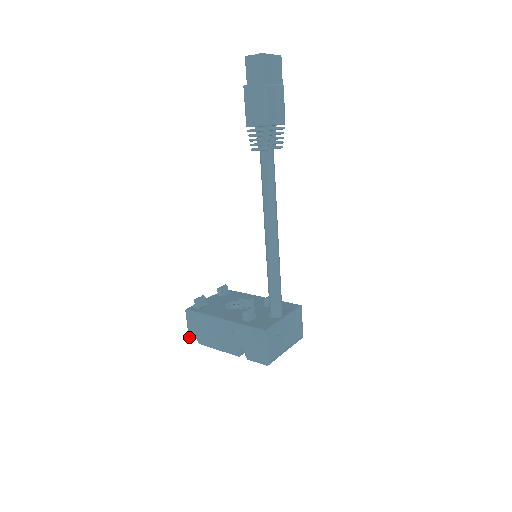
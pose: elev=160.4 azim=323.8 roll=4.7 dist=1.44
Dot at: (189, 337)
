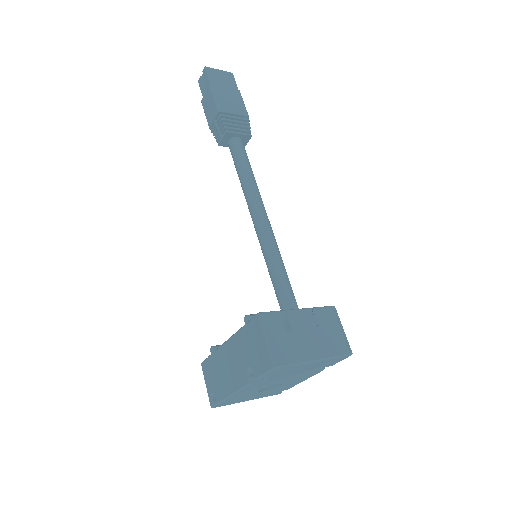
Dot at: (210, 402)
